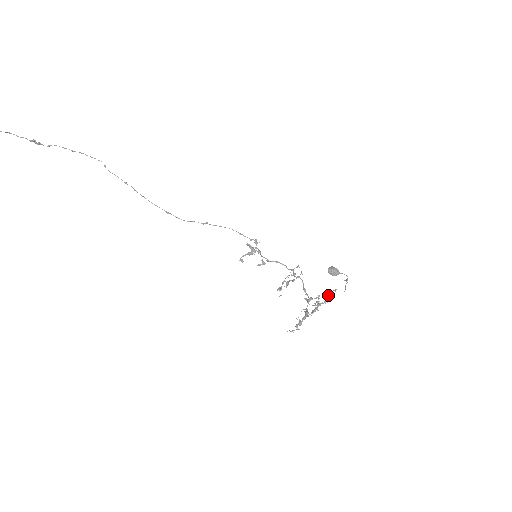
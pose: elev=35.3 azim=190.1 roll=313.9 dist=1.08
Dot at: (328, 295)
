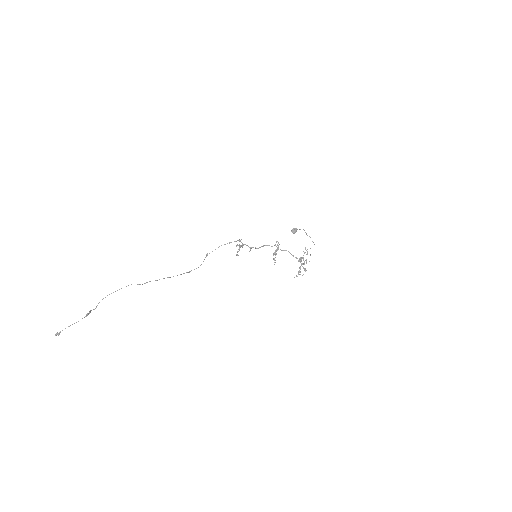
Dot at: occluded
